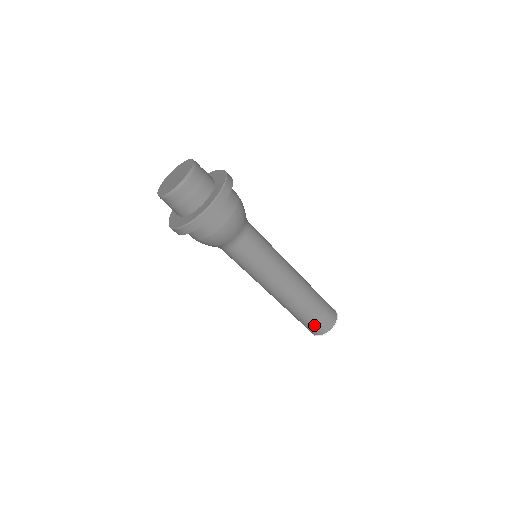
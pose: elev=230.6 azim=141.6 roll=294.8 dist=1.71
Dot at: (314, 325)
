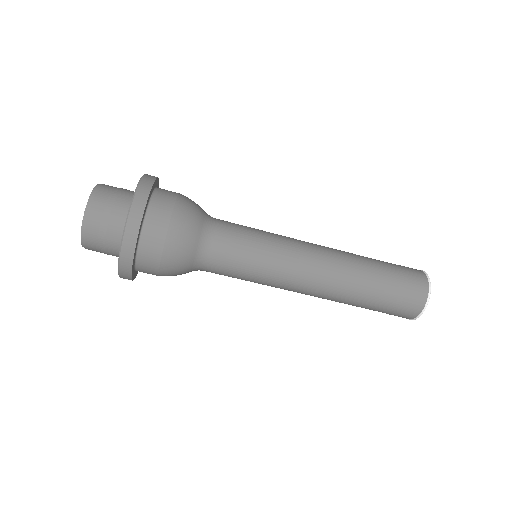
Dot at: (395, 309)
